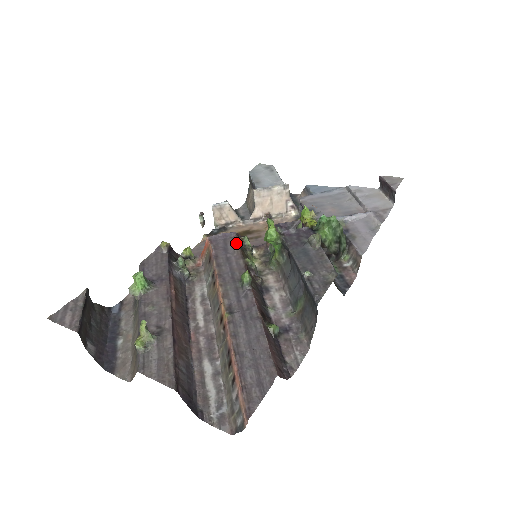
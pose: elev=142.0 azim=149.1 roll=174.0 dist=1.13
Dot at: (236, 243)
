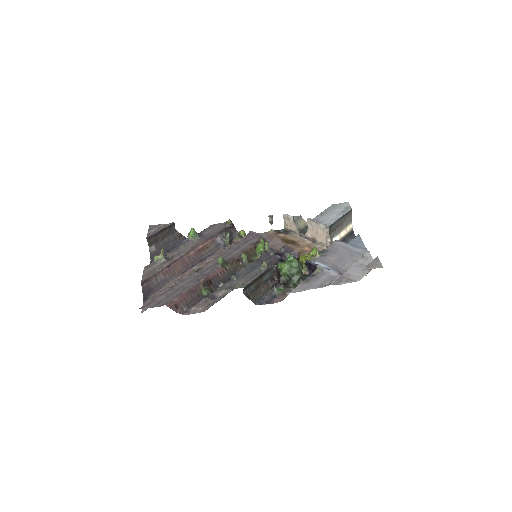
Dot at: (254, 242)
